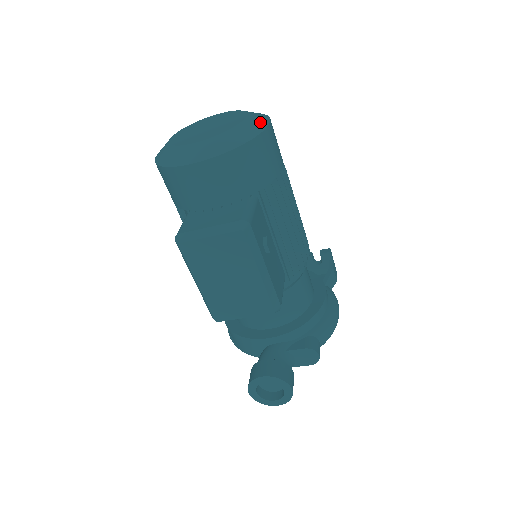
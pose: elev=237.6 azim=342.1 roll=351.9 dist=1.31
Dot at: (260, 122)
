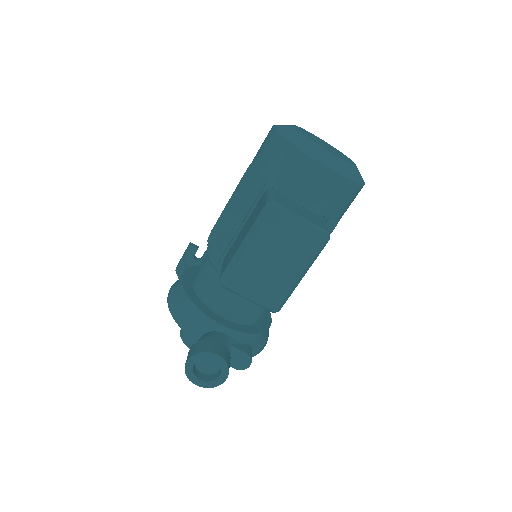
Dot at: occluded
